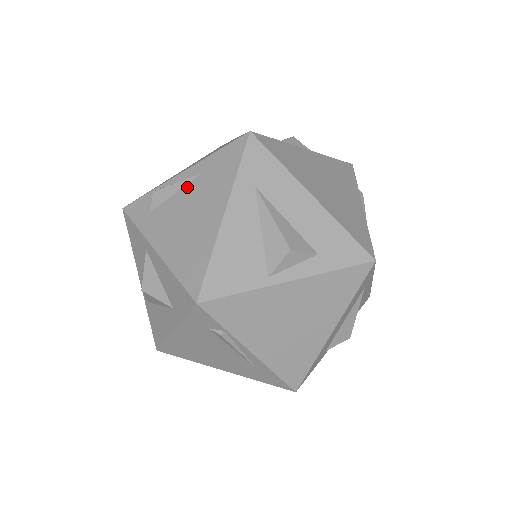
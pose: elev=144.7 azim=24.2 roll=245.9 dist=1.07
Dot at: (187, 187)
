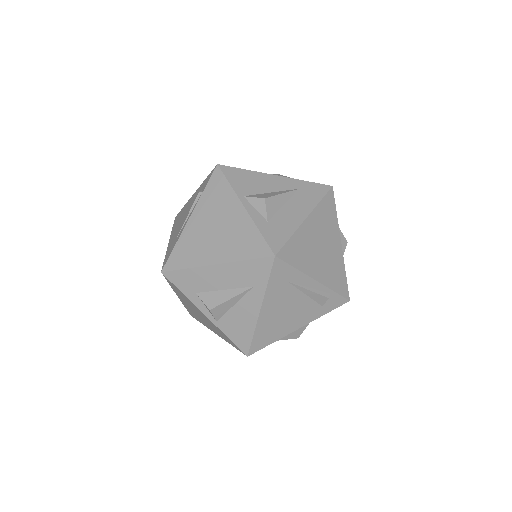
Dot at: occluded
